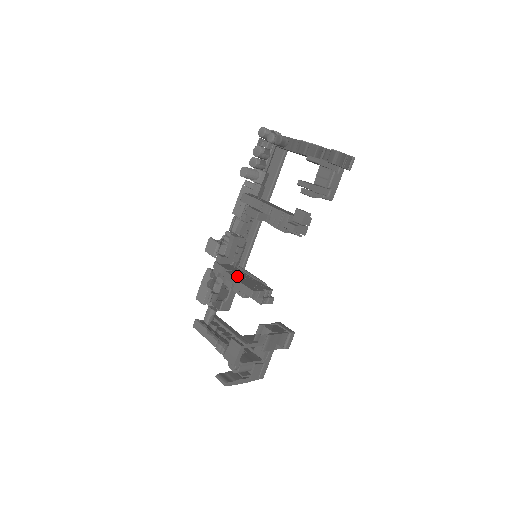
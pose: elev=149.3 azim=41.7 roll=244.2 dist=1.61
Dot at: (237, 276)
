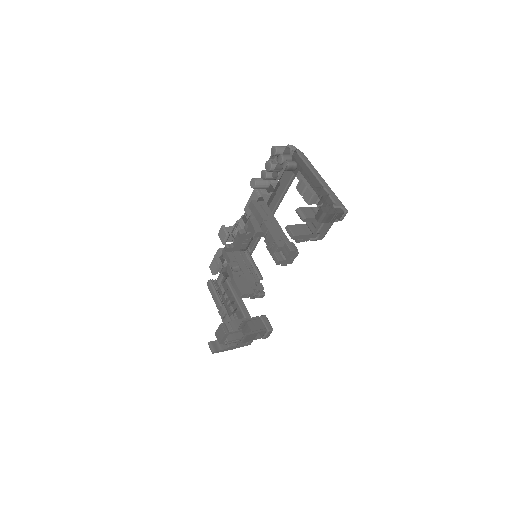
Dot at: (238, 269)
